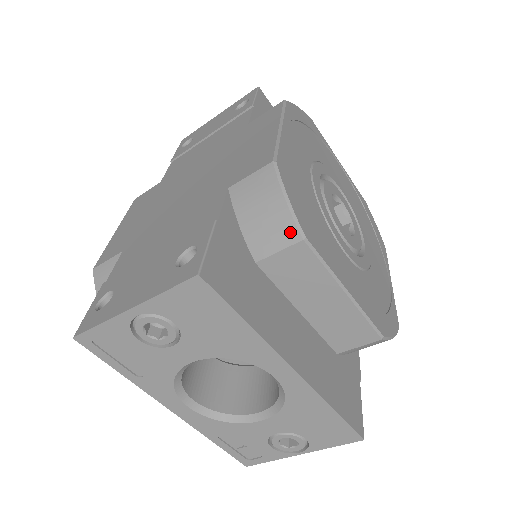
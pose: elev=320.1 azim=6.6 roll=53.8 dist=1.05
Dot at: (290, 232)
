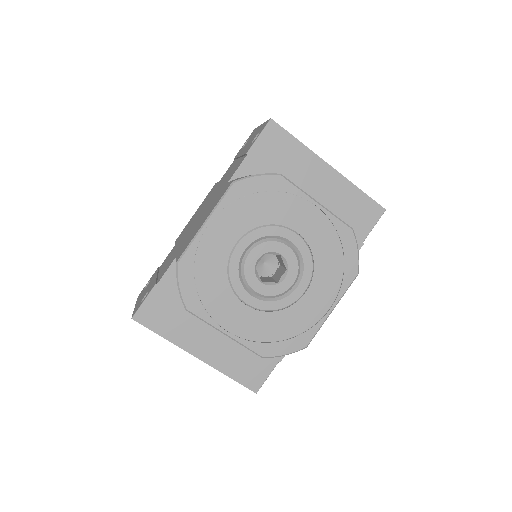
Dot at: (183, 303)
